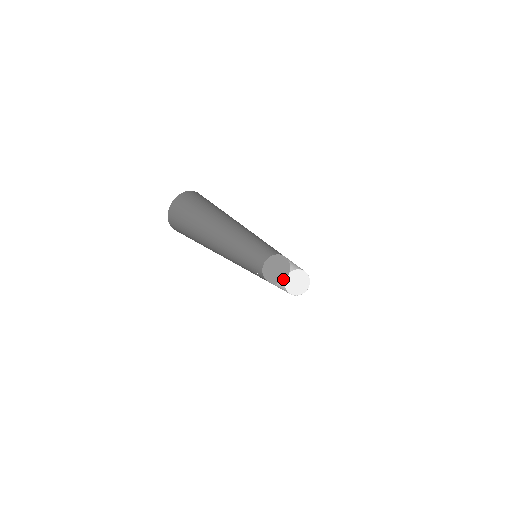
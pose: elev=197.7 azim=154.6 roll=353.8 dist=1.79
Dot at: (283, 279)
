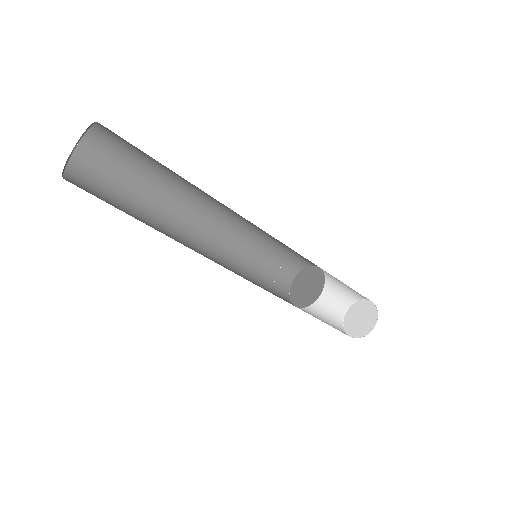
Dot at: (305, 305)
